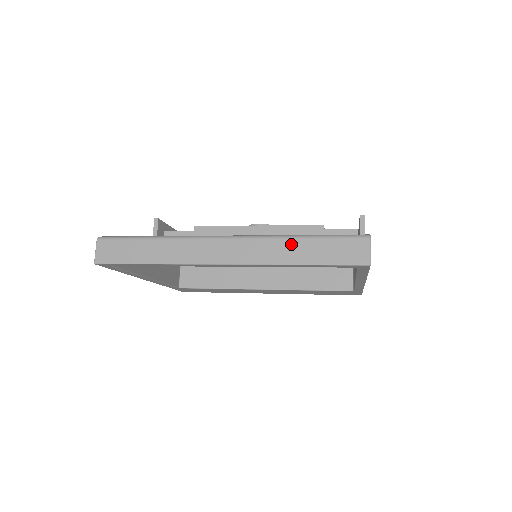
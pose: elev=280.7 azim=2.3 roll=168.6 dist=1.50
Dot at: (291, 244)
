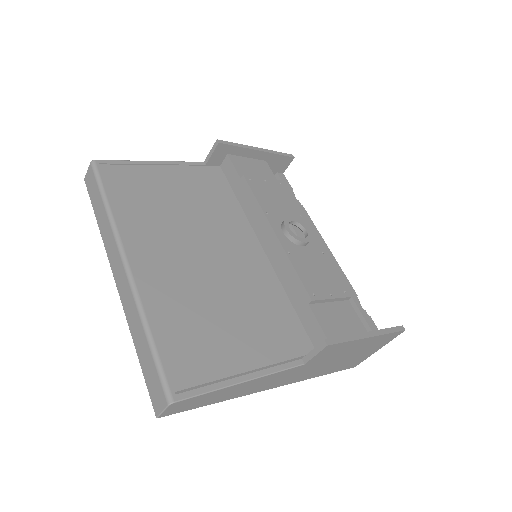
Dot at: (140, 328)
